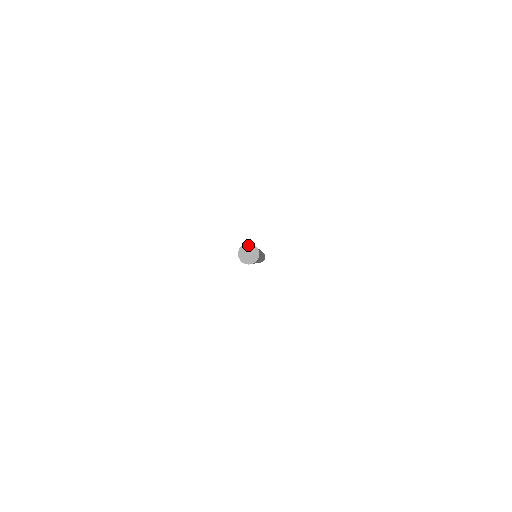
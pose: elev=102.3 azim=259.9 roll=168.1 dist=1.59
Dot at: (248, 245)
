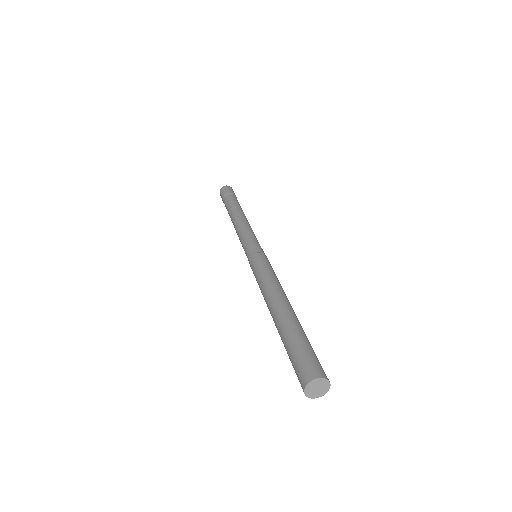
Dot at: (309, 385)
